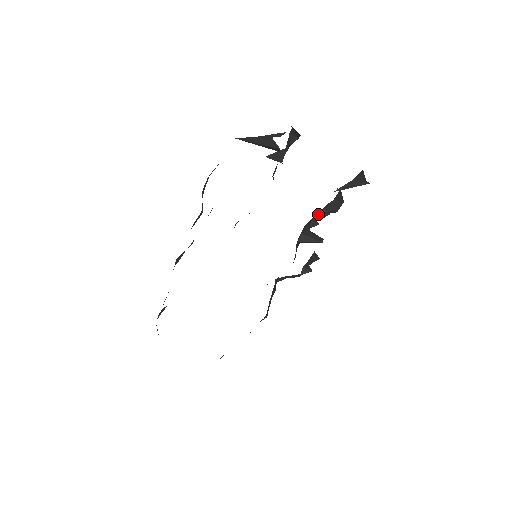
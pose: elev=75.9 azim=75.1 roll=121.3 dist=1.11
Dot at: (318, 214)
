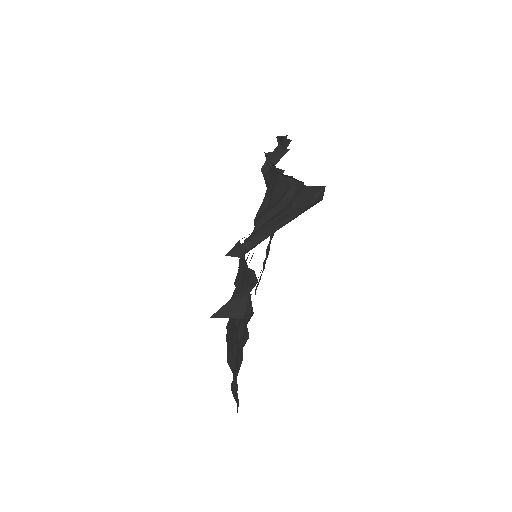
Dot at: (280, 174)
